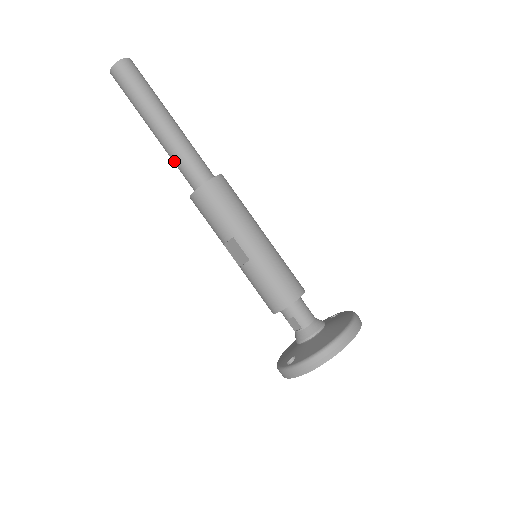
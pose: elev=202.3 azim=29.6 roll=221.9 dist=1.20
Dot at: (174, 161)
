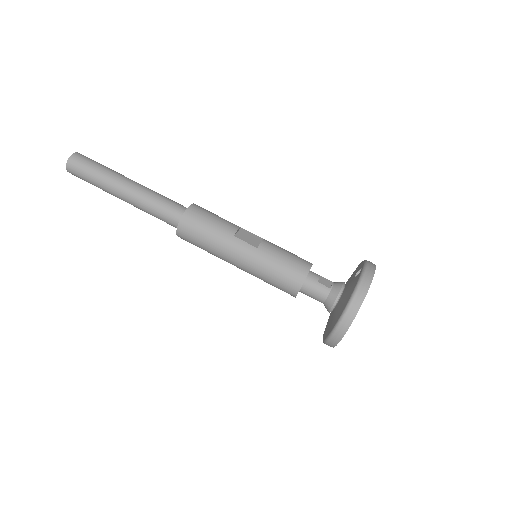
Dot at: occluded
